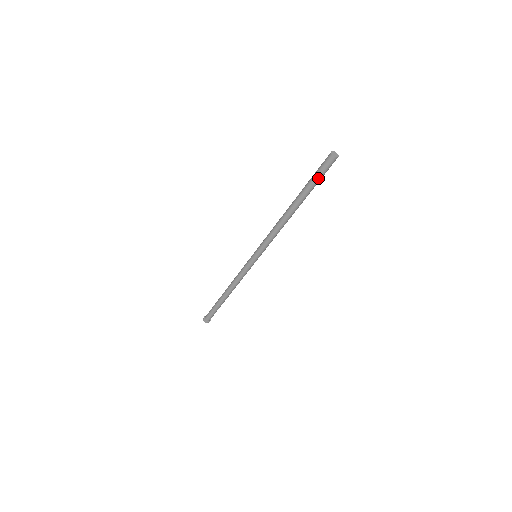
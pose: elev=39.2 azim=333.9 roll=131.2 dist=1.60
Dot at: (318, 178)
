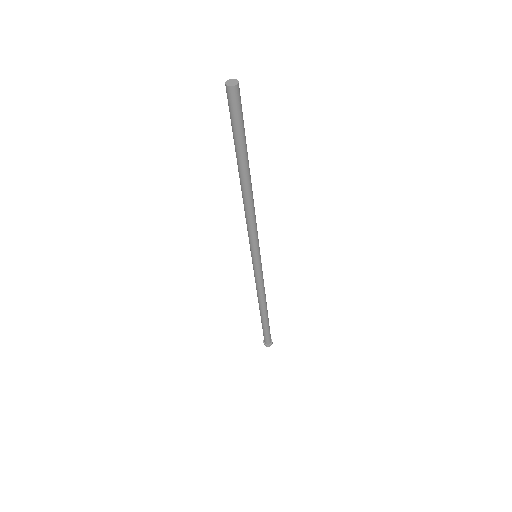
Dot at: (239, 127)
